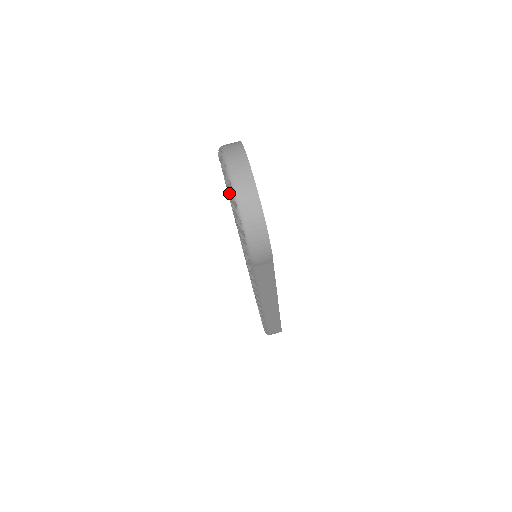
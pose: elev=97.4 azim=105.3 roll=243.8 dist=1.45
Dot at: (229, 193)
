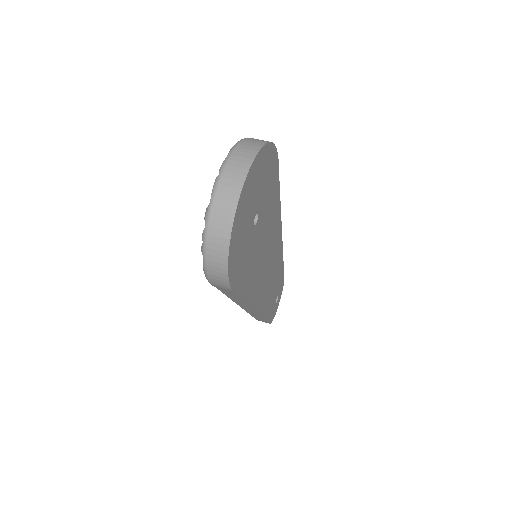
Dot at: occluded
